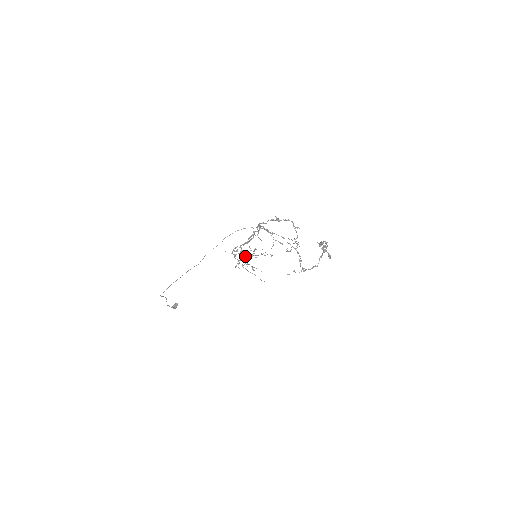
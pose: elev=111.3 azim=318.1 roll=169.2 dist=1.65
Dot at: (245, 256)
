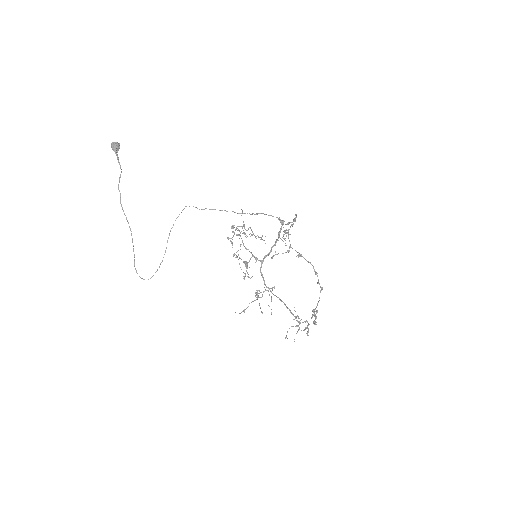
Dot at: (243, 222)
